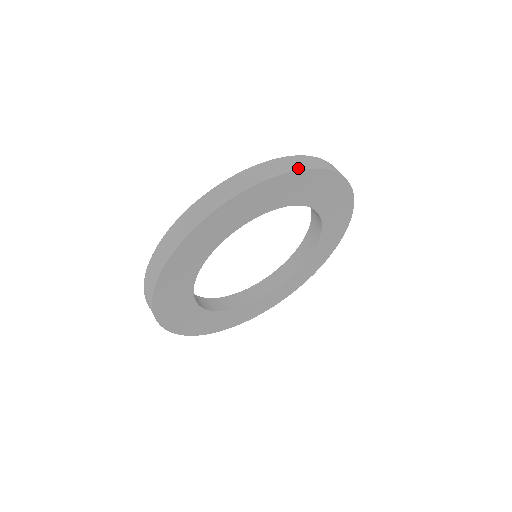
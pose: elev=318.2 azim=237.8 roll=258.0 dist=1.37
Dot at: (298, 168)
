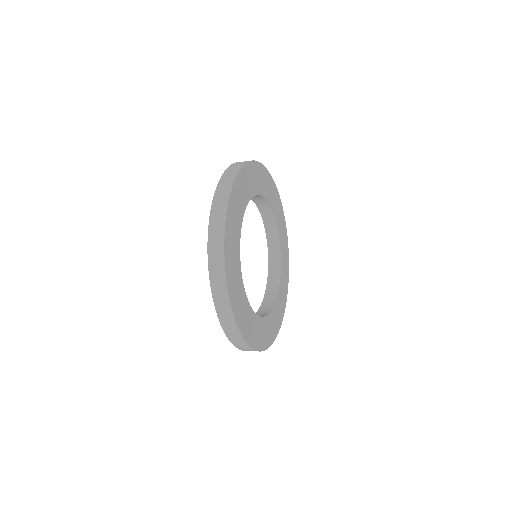
Dot at: occluded
